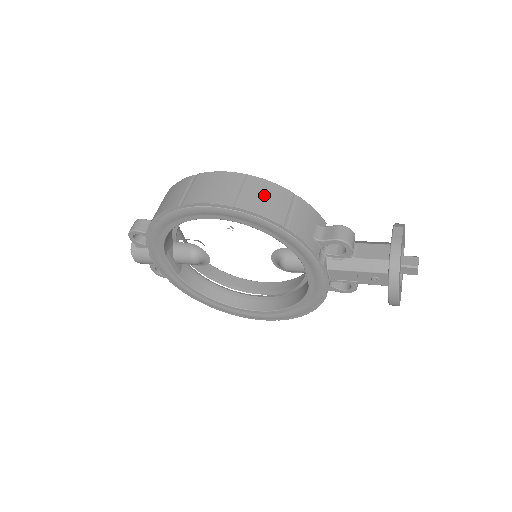
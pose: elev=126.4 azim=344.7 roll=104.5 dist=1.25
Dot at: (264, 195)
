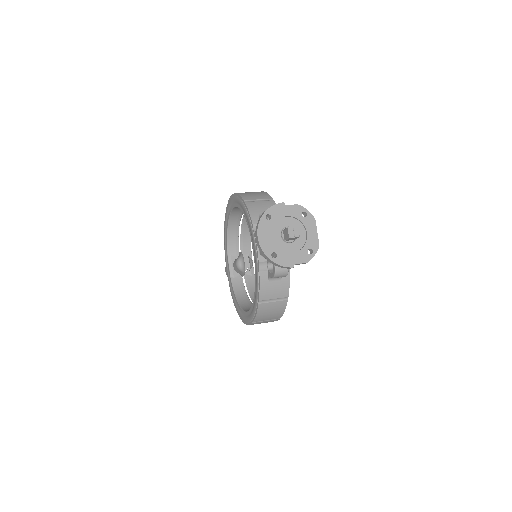
Dot at: (254, 193)
